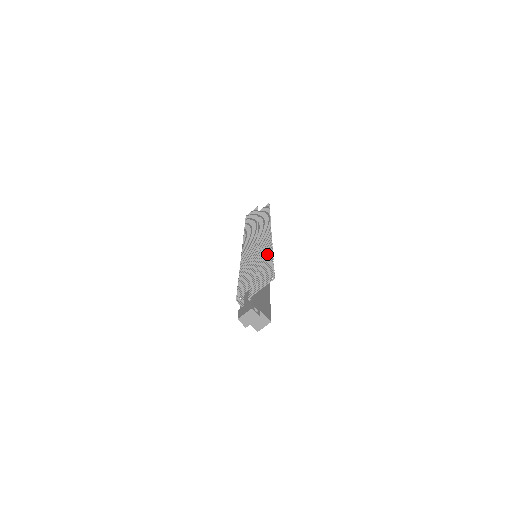
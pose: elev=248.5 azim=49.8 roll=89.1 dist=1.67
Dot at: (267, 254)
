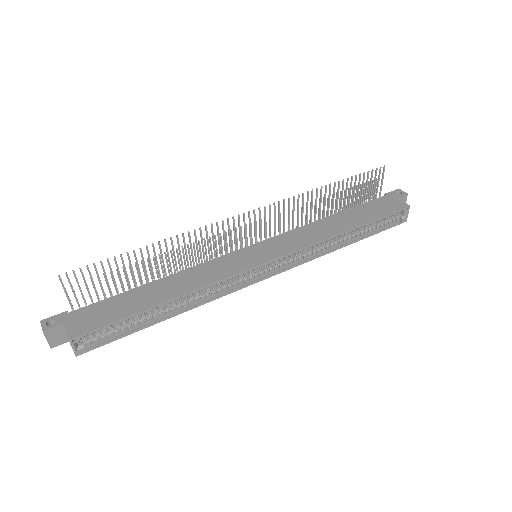
Dot at: (166, 247)
